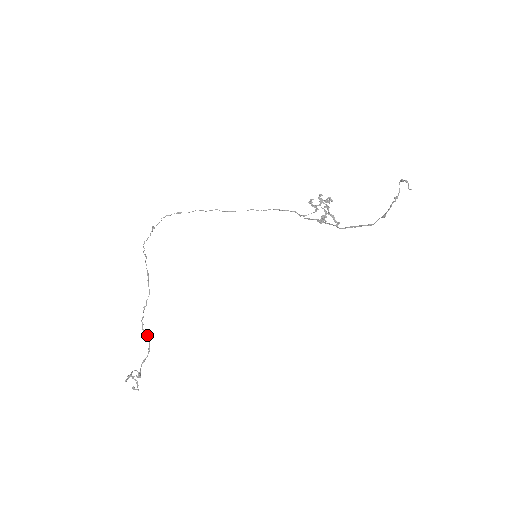
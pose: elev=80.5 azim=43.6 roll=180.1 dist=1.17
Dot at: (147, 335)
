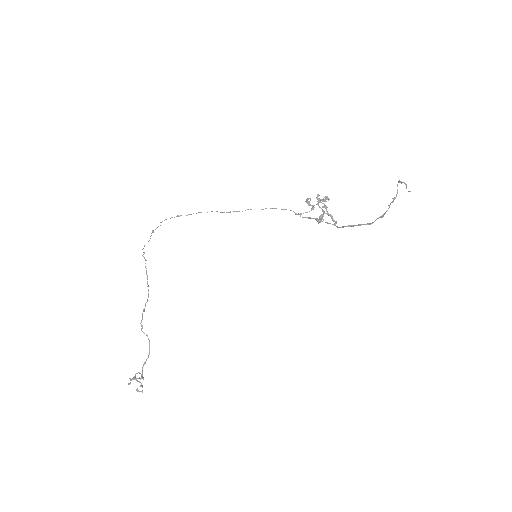
Dot at: occluded
